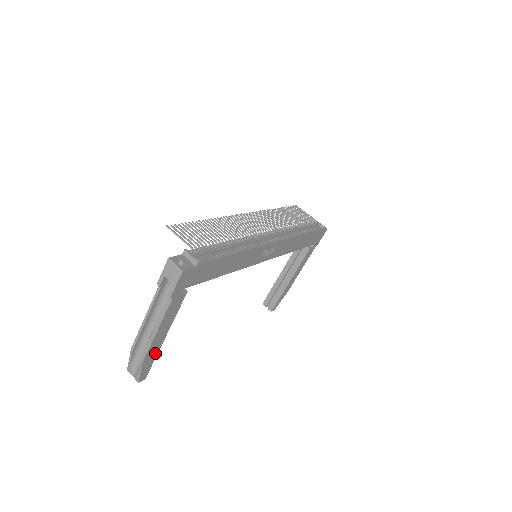
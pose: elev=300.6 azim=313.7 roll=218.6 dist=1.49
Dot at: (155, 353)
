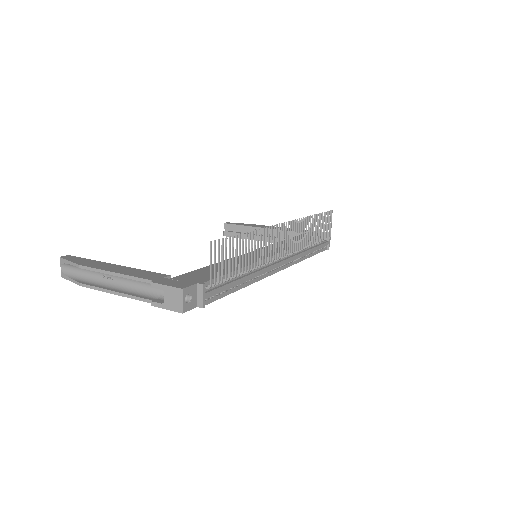
Dot at: occluded
